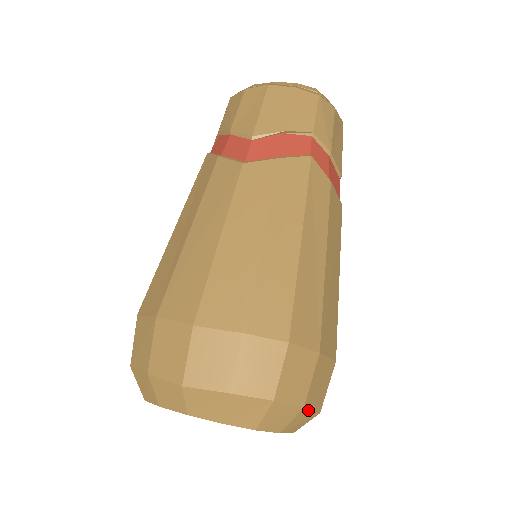
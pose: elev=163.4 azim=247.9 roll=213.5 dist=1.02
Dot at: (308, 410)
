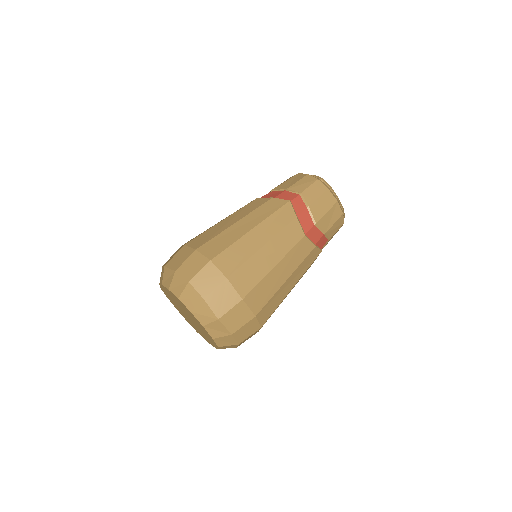
Dot at: (208, 306)
